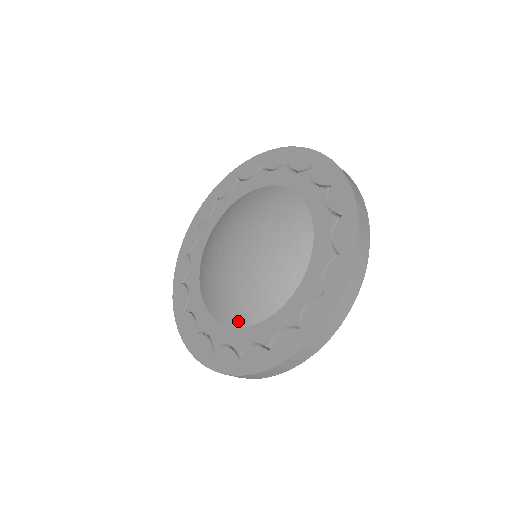
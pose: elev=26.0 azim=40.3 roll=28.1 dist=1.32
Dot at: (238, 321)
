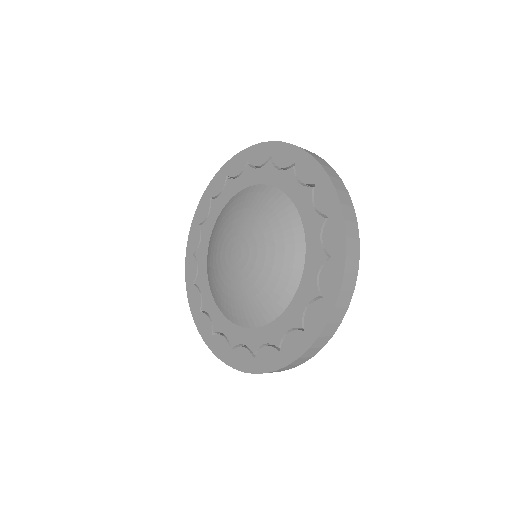
Dot at: (248, 323)
